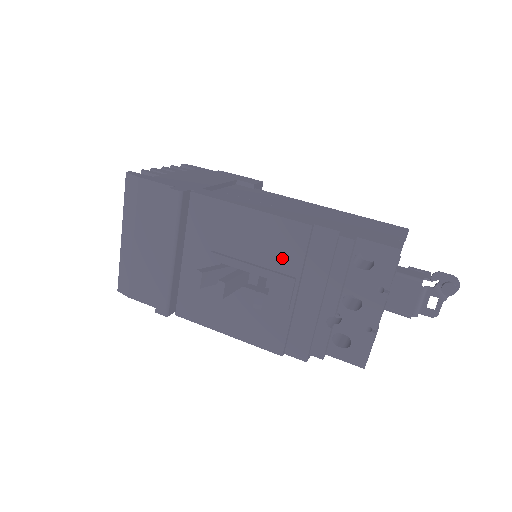
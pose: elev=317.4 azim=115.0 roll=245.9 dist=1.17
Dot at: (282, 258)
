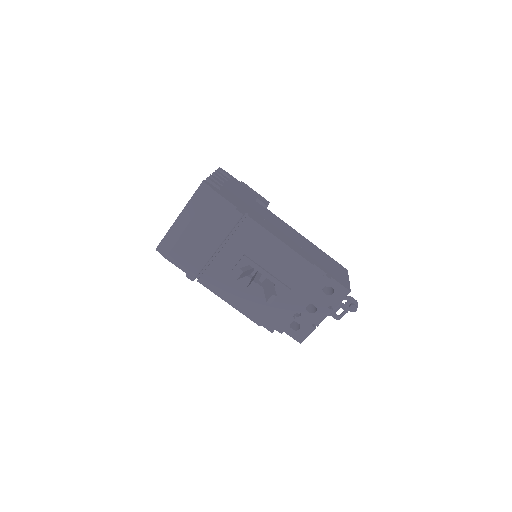
Dot at: (288, 275)
